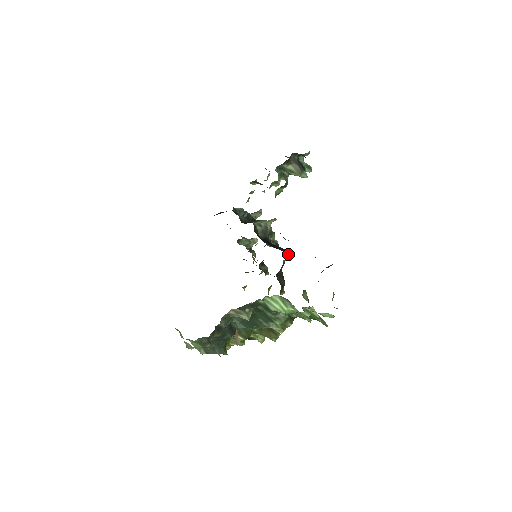
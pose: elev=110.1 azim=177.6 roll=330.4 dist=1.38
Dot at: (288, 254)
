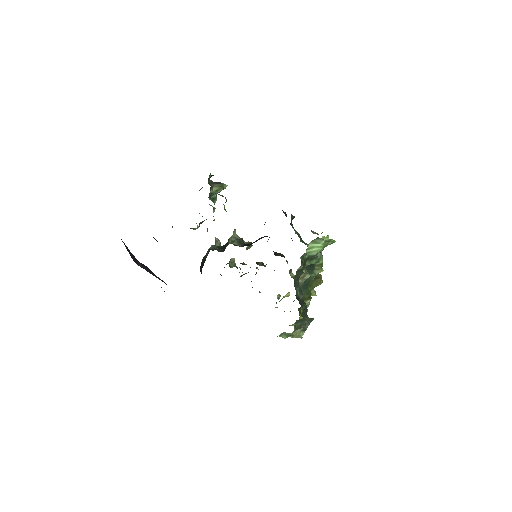
Dot at: occluded
